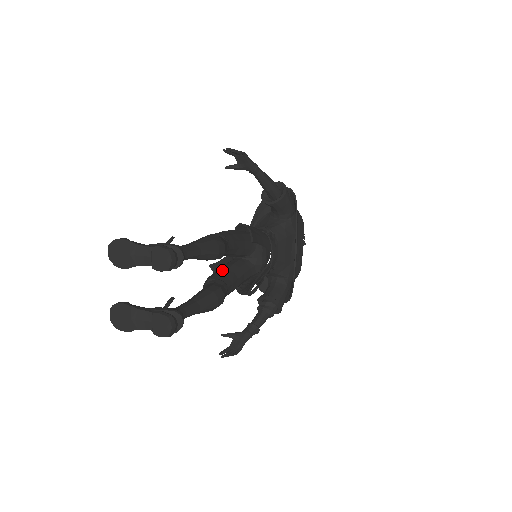
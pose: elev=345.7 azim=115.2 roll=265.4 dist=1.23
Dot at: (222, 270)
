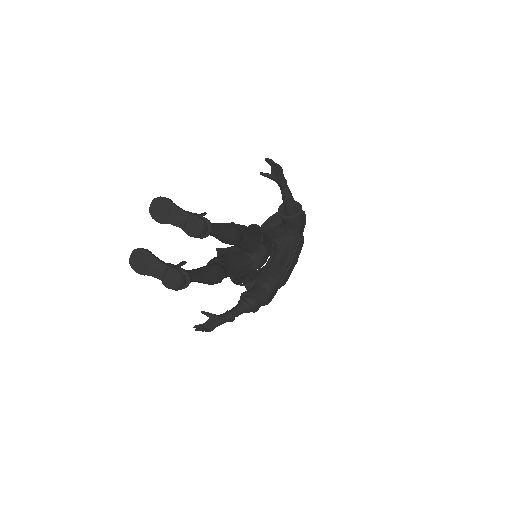
Dot at: (227, 256)
